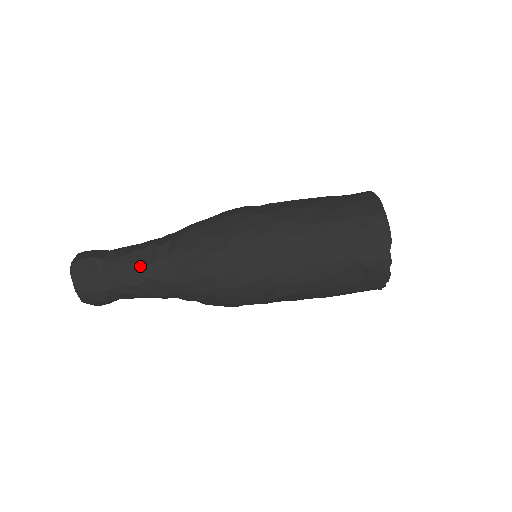
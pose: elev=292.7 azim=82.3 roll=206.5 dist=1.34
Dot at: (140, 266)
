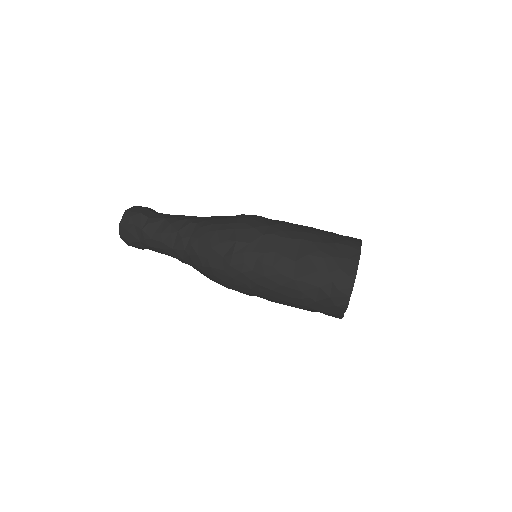
Dot at: (166, 246)
